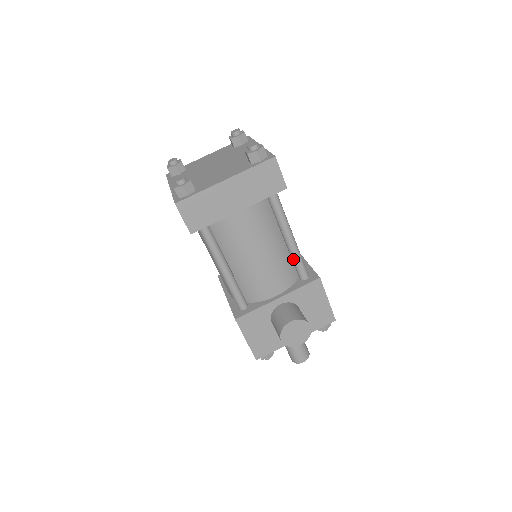
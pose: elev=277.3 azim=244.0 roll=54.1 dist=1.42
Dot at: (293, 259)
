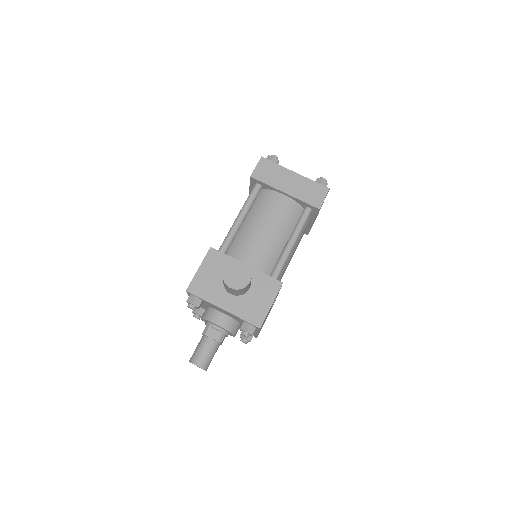
Dot at: (279, 258)
